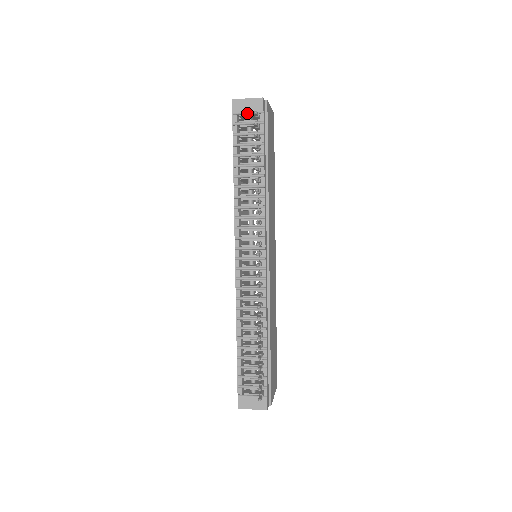
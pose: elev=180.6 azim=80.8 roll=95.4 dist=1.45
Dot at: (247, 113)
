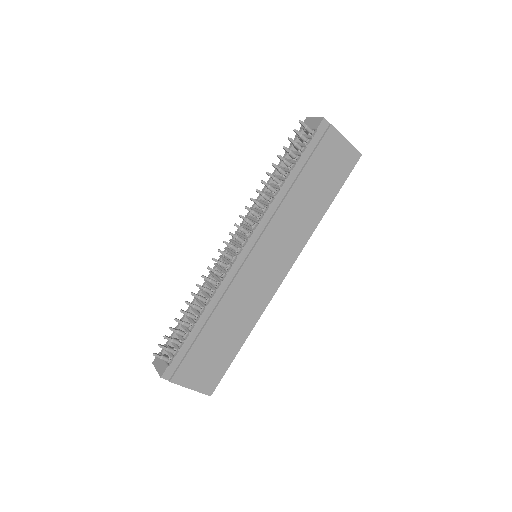
Dot at: occluded
